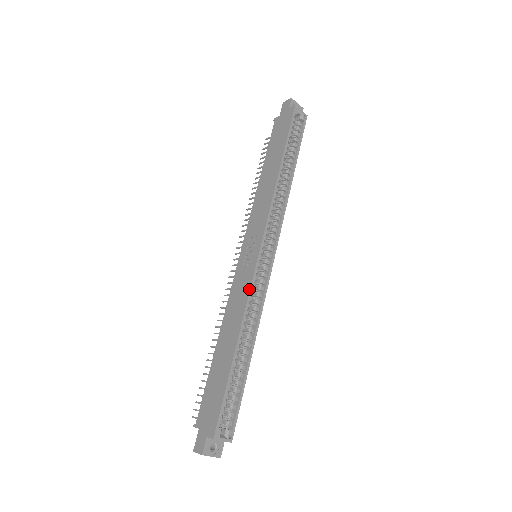
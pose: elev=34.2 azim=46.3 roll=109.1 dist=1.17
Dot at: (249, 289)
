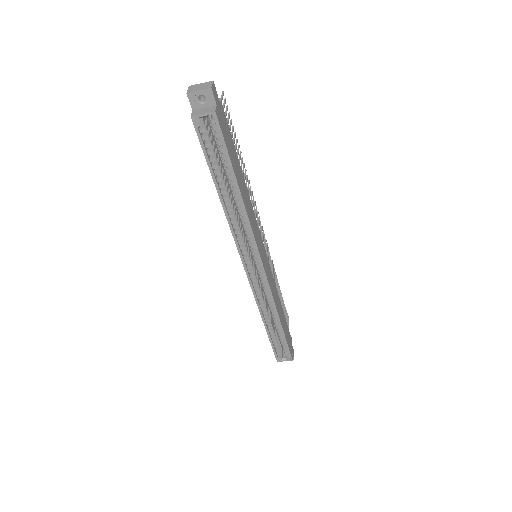
Dot at: occluded
